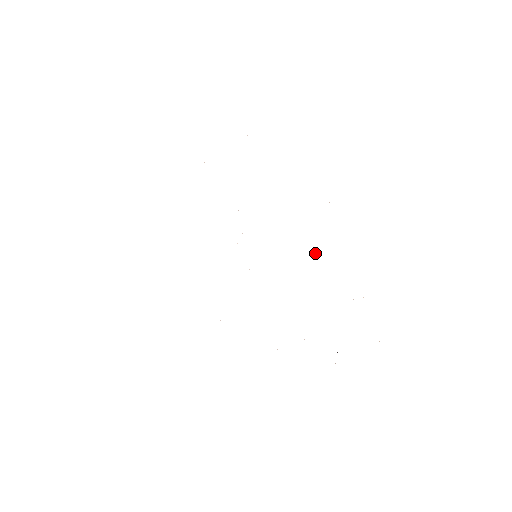
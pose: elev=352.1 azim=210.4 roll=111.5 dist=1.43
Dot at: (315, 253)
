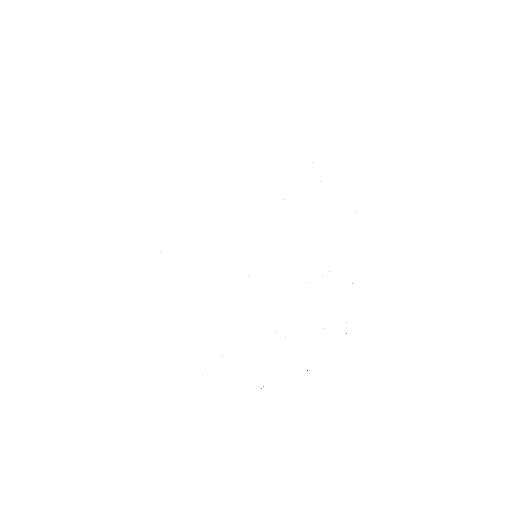
Dot at: occluded
